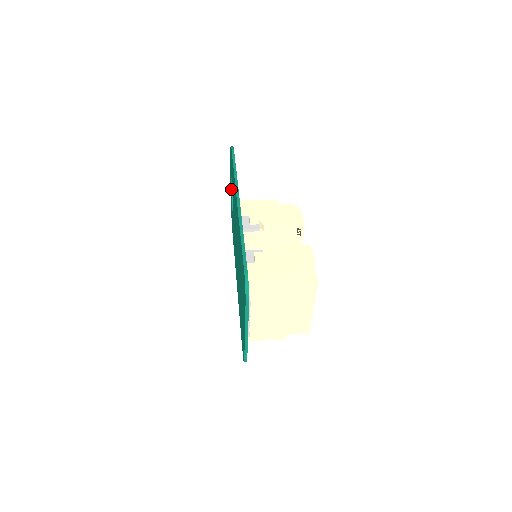
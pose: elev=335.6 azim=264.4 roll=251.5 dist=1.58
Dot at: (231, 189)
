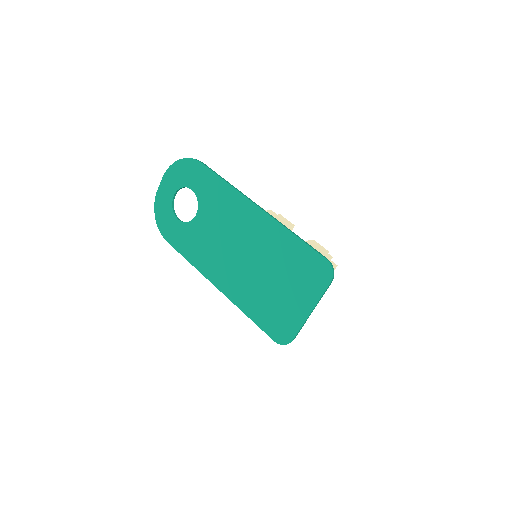
Dot at: (172, 200)
